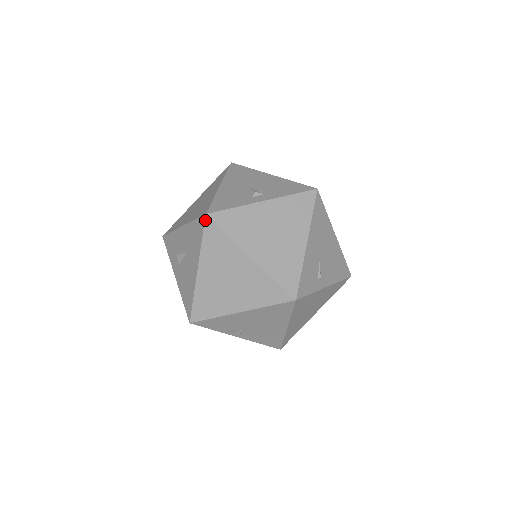
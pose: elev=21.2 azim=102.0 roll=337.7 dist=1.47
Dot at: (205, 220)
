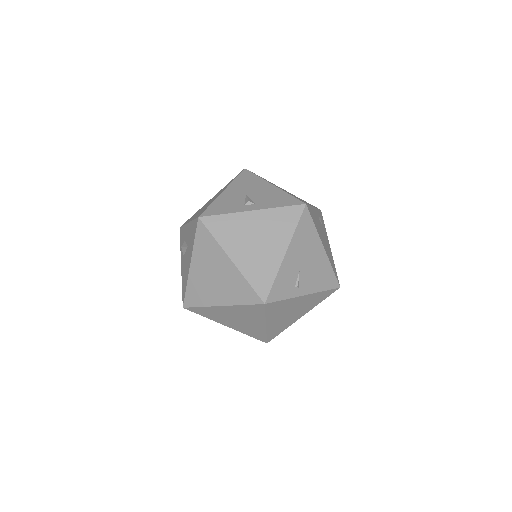
Dot at: (198, 222)
